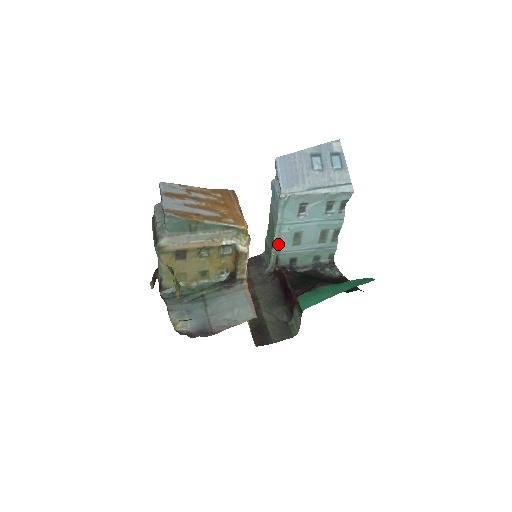
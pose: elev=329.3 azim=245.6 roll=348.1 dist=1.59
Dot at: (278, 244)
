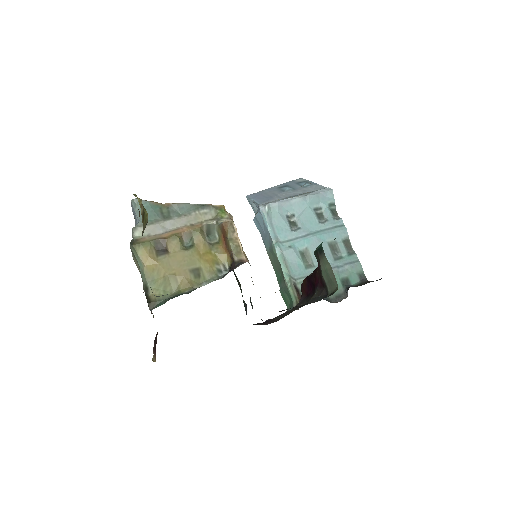
Dot at: (287, 269)
